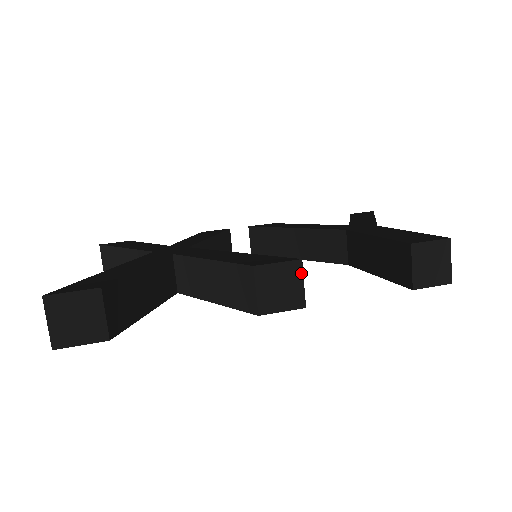
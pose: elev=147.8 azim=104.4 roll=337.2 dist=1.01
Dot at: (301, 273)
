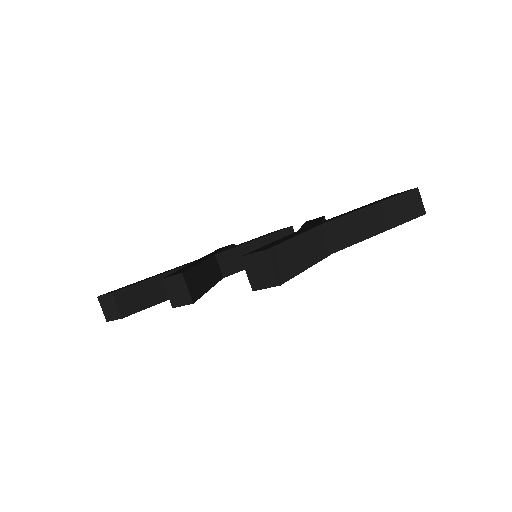
Dot at: (184, 282)
